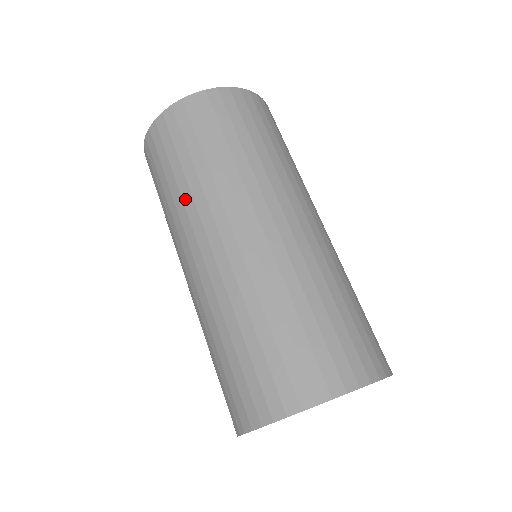
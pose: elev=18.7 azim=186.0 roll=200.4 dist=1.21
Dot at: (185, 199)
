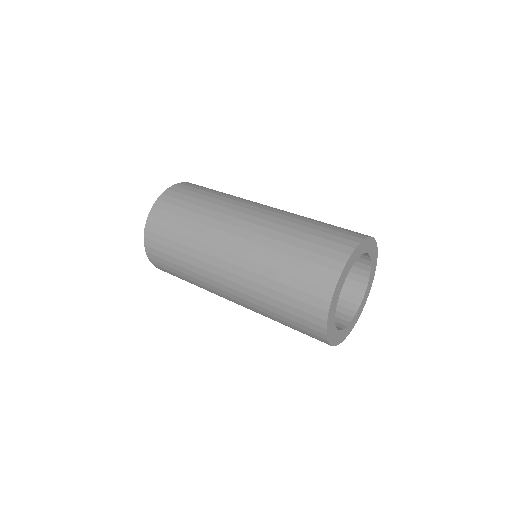
Dot at: (203, 222)
